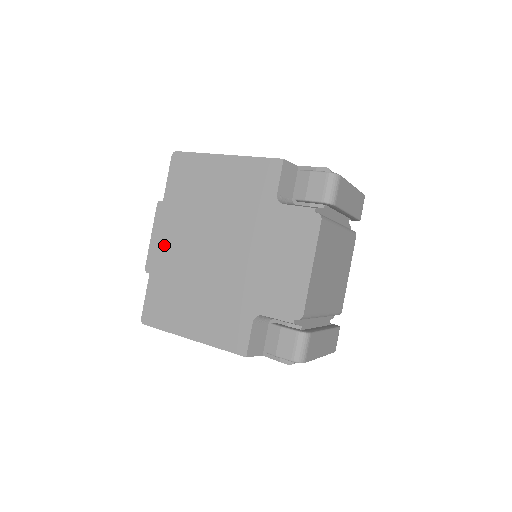
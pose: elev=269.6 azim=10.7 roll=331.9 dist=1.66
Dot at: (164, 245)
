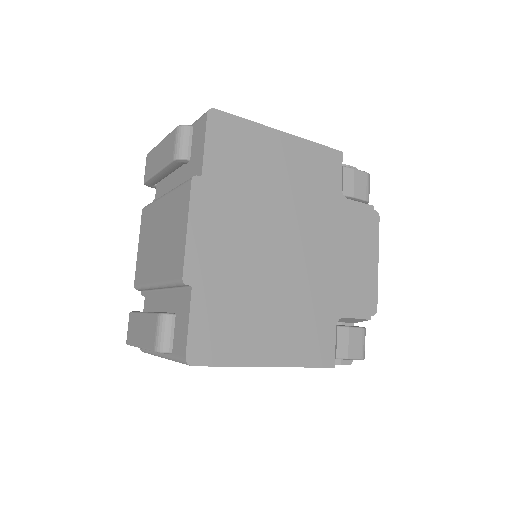
Dot at: (212, 242)
